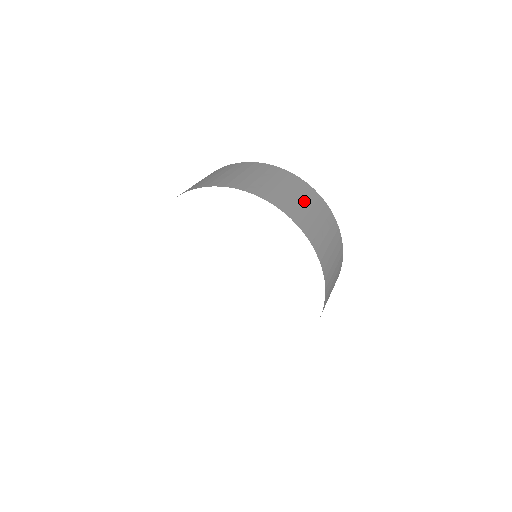
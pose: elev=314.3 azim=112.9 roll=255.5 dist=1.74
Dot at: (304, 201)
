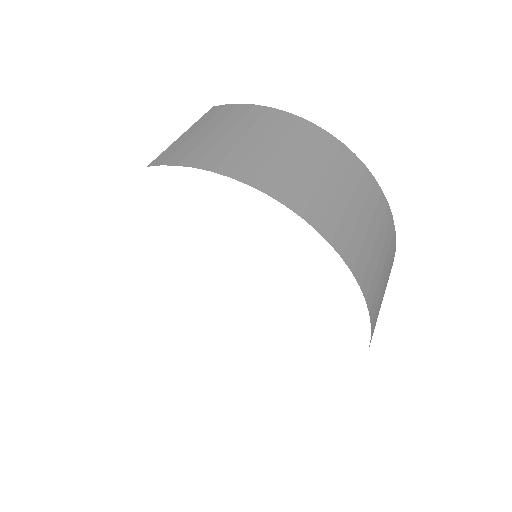
Dot at: (382, 250)
